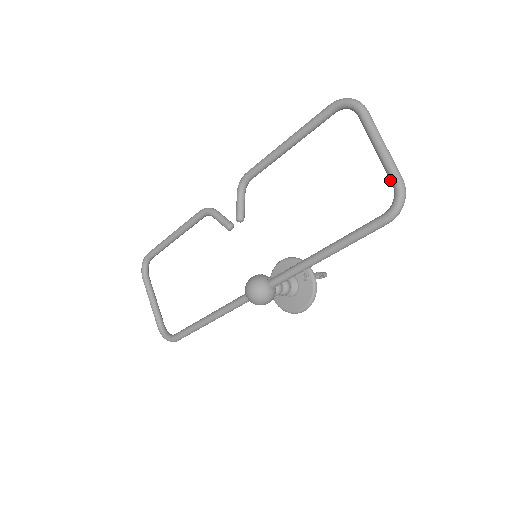
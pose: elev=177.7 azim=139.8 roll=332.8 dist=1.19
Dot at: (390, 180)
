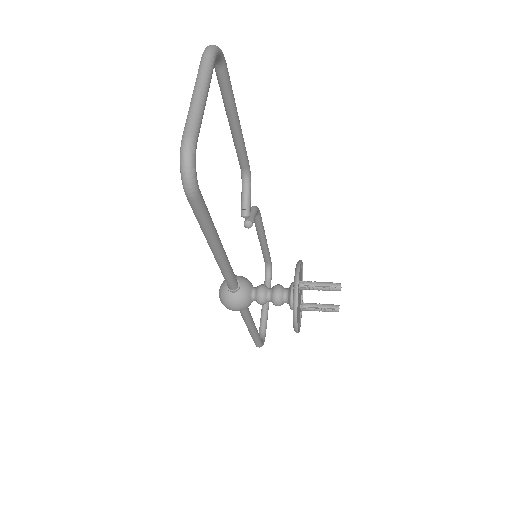
Dot at: occluded
